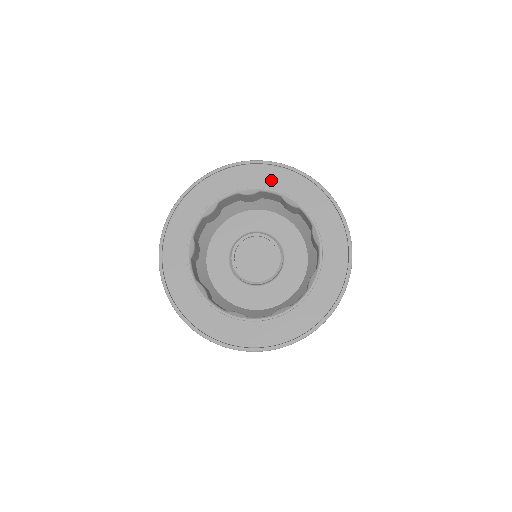
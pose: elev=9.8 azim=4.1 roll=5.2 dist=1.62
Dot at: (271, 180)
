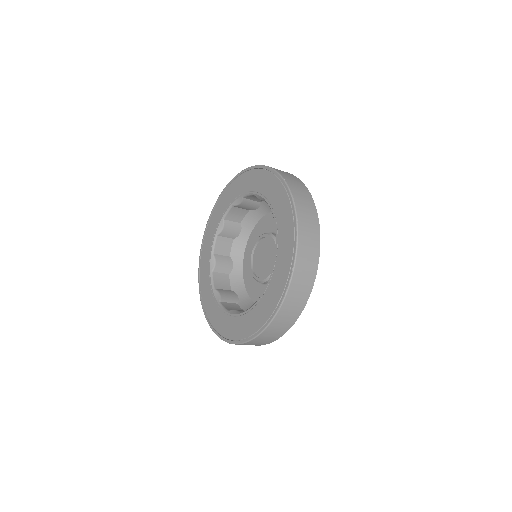
Dot at: (247, 184)
